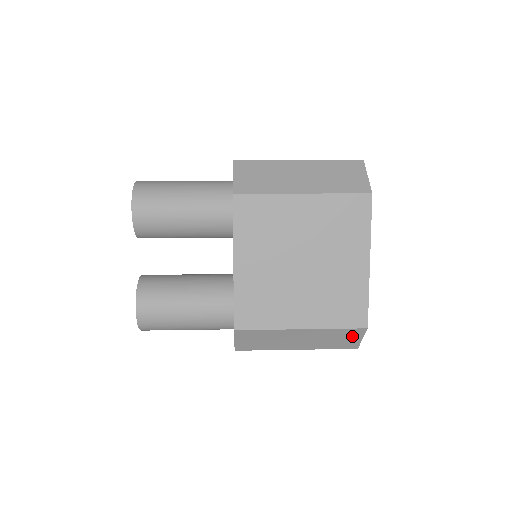
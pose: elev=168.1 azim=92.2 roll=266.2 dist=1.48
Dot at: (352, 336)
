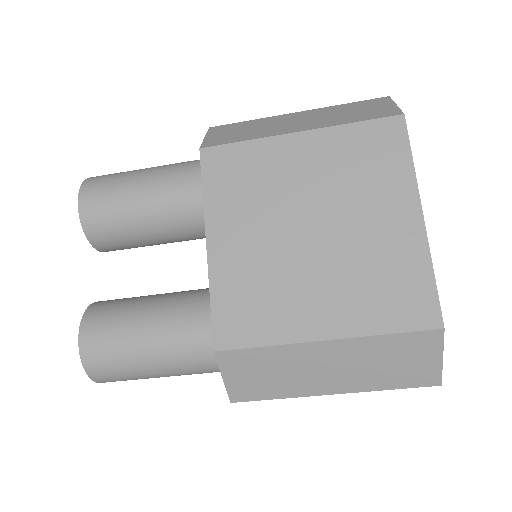
Dot at: (421, 352)
